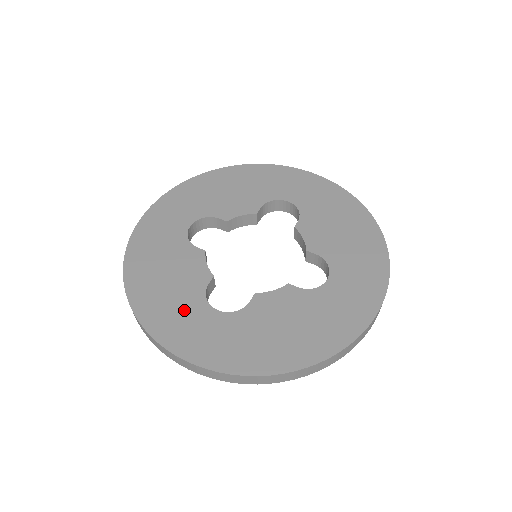
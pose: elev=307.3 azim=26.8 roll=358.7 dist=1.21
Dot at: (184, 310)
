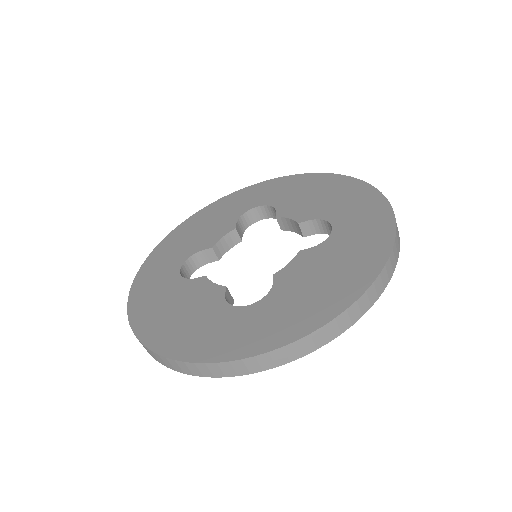
Dot at: (214, 325)
